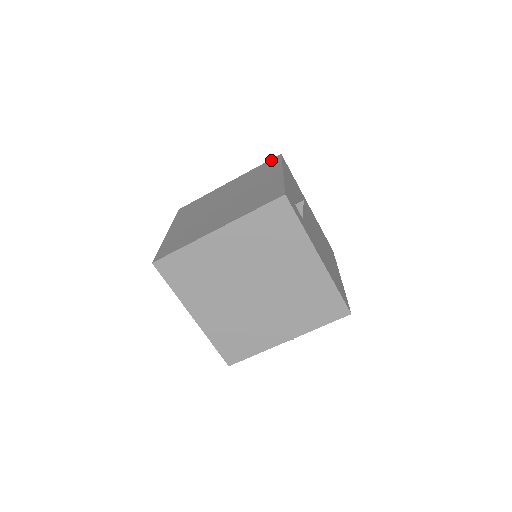
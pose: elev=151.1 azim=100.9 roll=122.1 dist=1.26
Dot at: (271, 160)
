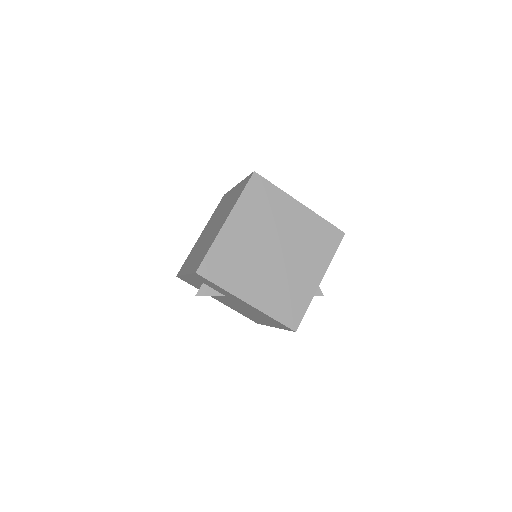
Dot at: (220, 201)
